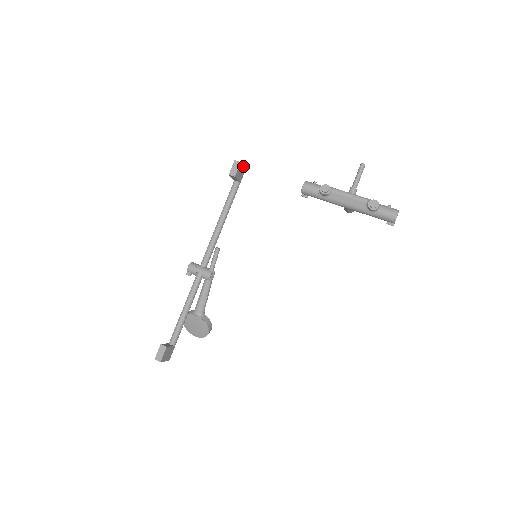
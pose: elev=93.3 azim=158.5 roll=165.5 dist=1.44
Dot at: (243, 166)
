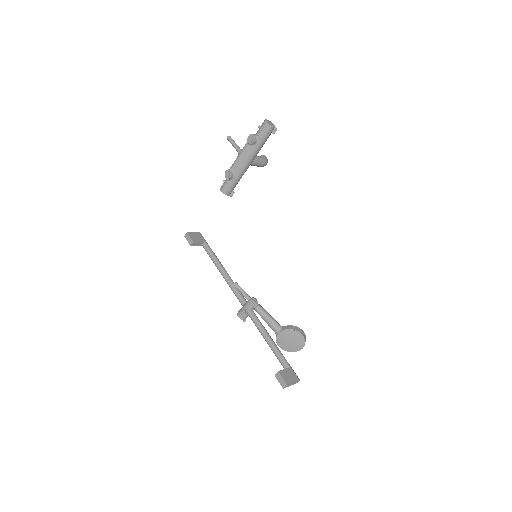
Dot at: (194, 233)
